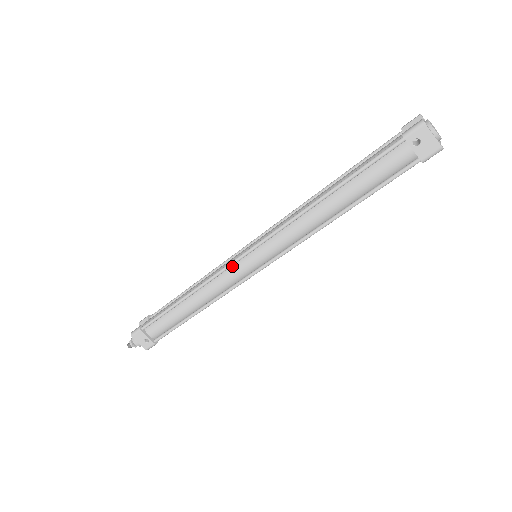
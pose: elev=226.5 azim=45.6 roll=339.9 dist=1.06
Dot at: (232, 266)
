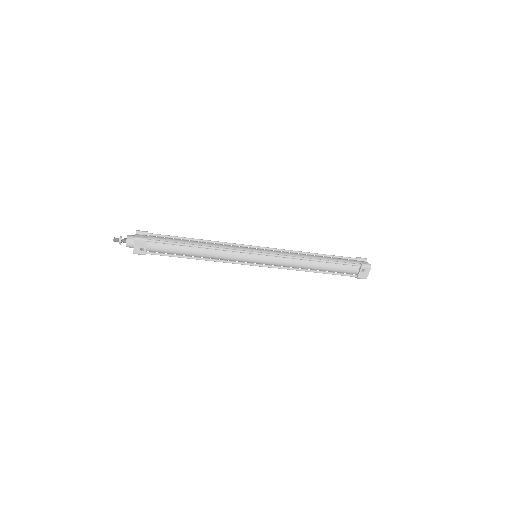
Dot at: (244, 253)
